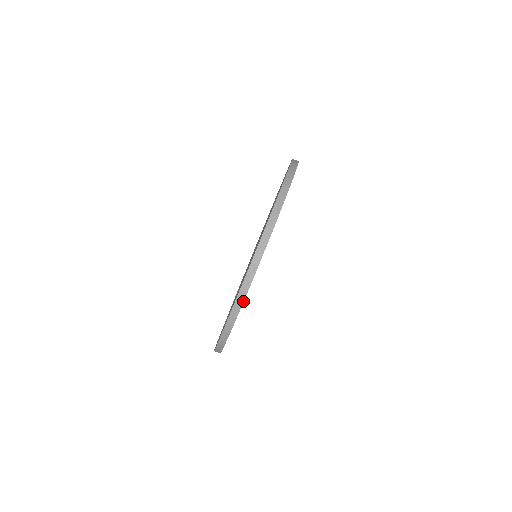
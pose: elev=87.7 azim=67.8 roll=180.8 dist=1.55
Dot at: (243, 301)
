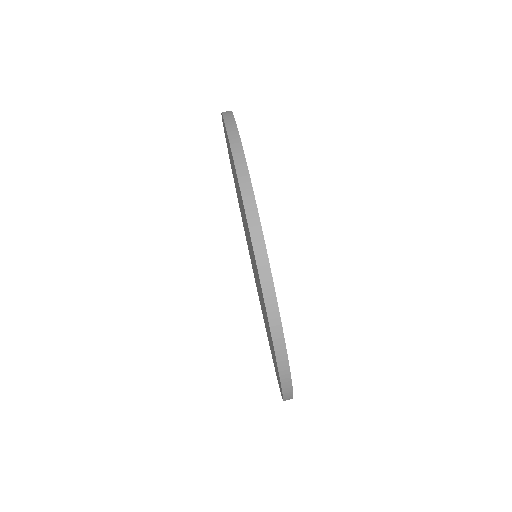
Dot at: (237, 132)
